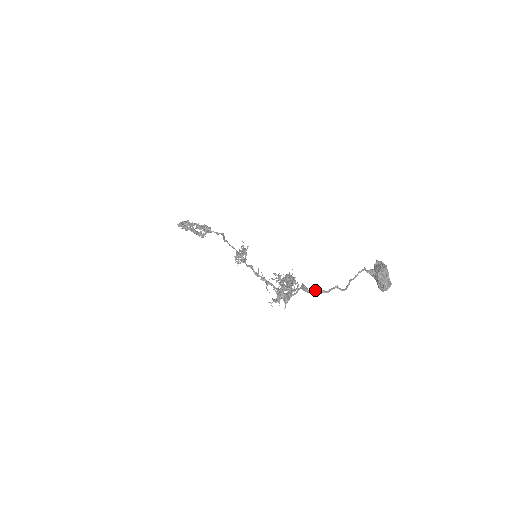
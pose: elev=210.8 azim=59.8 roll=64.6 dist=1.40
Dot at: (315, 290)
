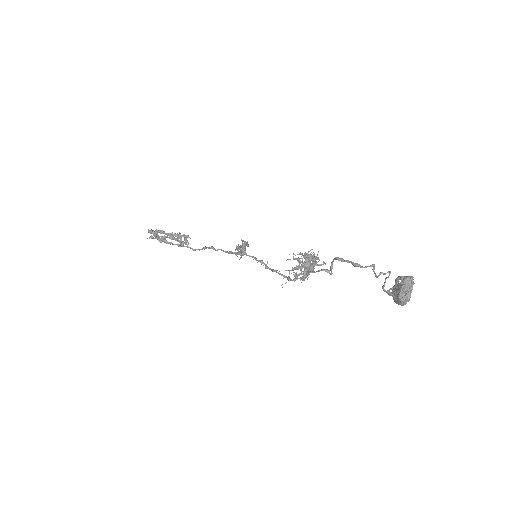
Dot at: occluded
